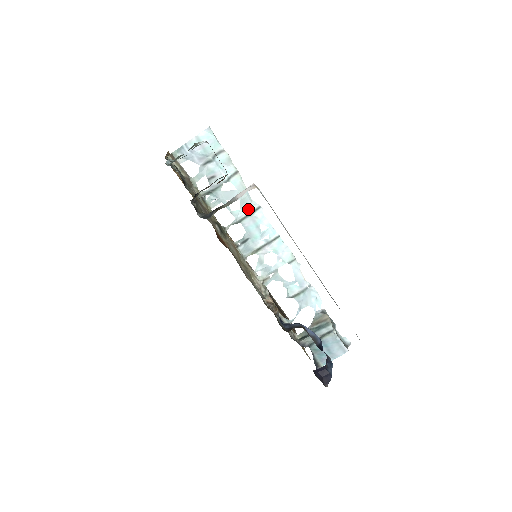
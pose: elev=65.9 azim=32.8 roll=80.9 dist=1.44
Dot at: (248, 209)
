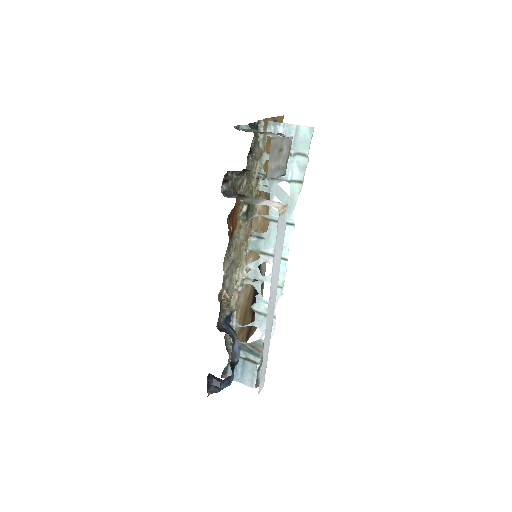
Dot at: occluded
